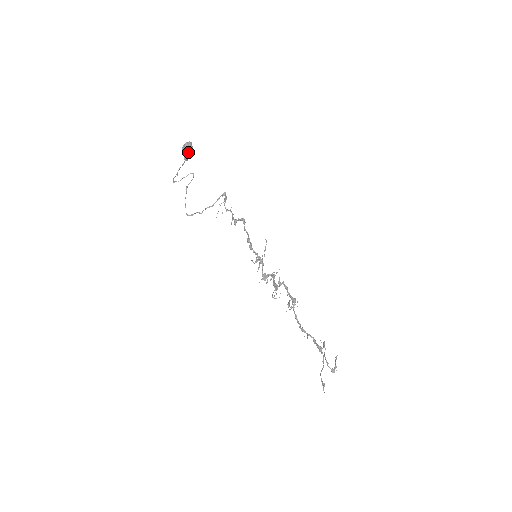
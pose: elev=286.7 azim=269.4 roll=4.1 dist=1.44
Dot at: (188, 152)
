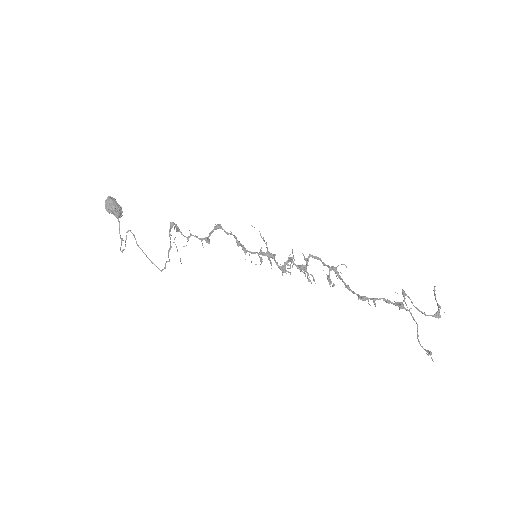
Dot at: (114, 209)
